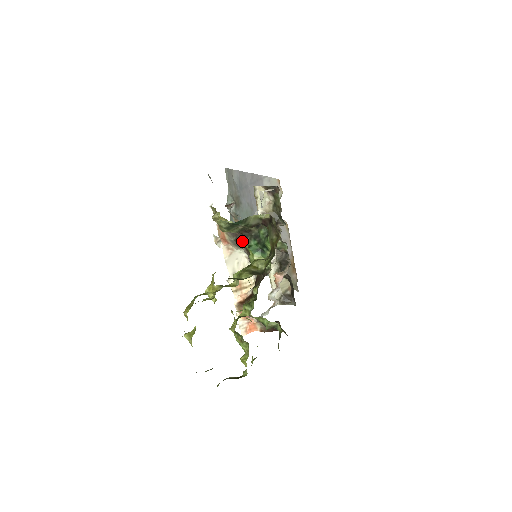
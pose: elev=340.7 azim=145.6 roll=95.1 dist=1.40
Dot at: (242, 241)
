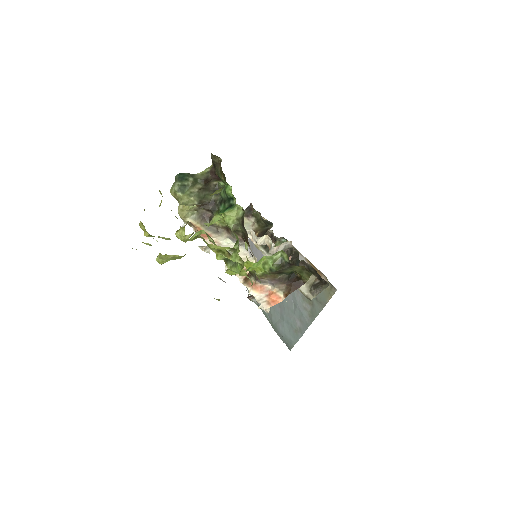
Dot at: occluded
